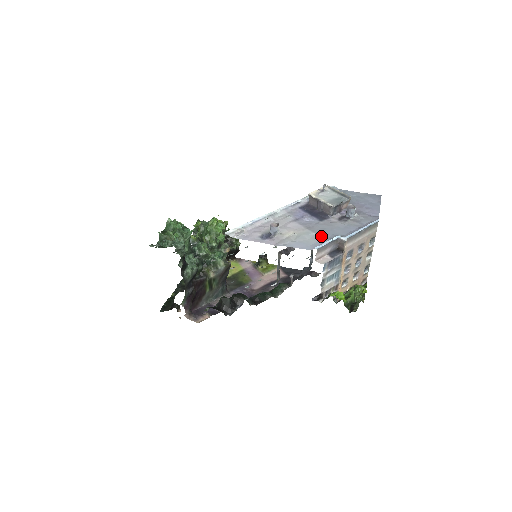
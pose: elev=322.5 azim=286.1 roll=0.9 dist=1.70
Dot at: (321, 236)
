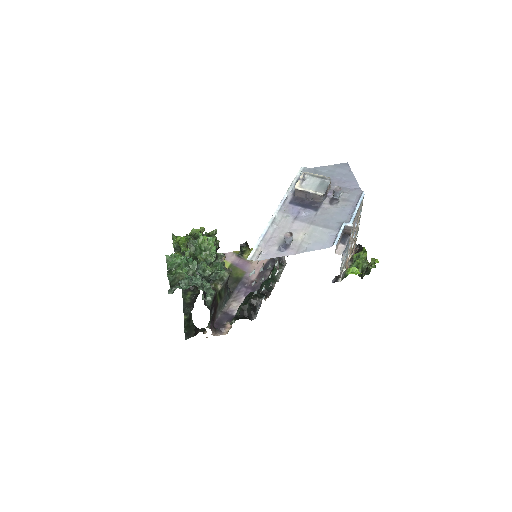
Dot at: (328, 228)
